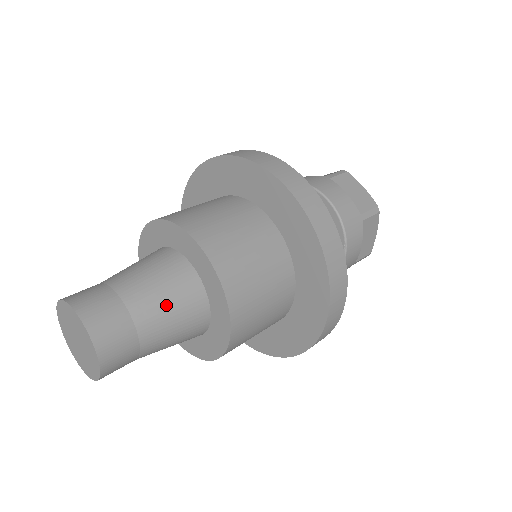
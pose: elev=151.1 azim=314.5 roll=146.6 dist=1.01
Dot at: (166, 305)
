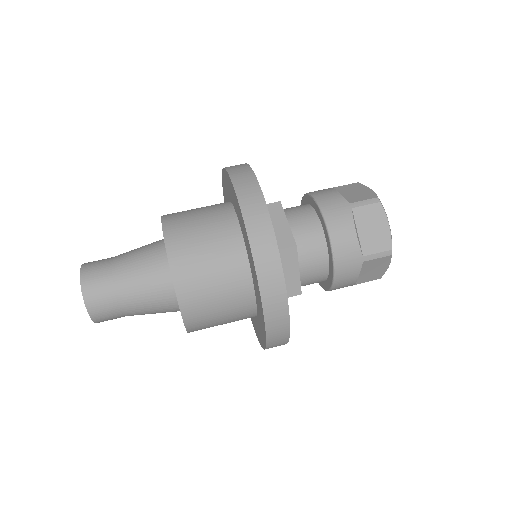
Dot at: occluded
